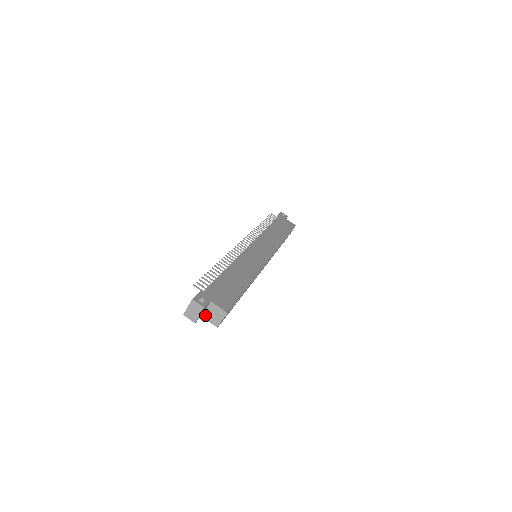
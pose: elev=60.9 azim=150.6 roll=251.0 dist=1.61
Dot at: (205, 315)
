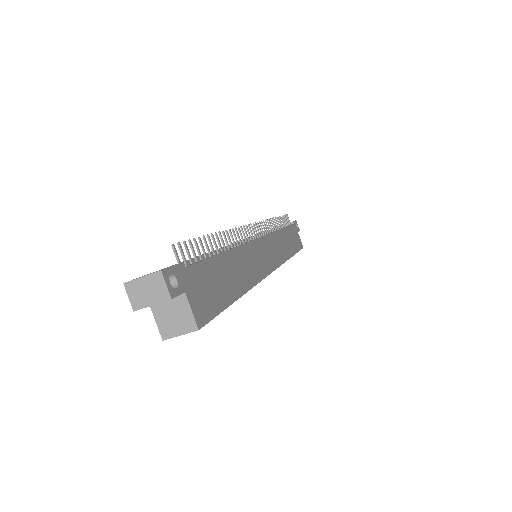
Dot at: (158, 307)
